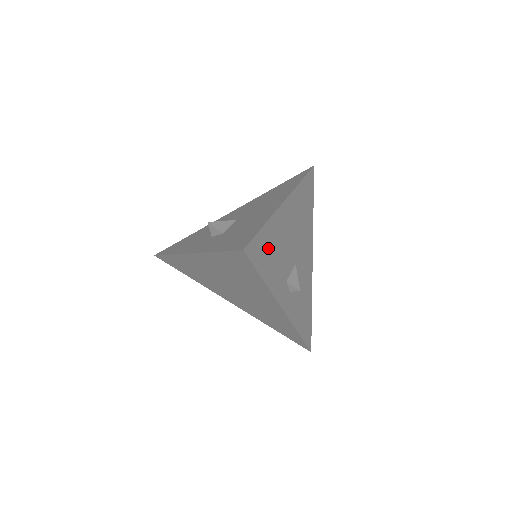
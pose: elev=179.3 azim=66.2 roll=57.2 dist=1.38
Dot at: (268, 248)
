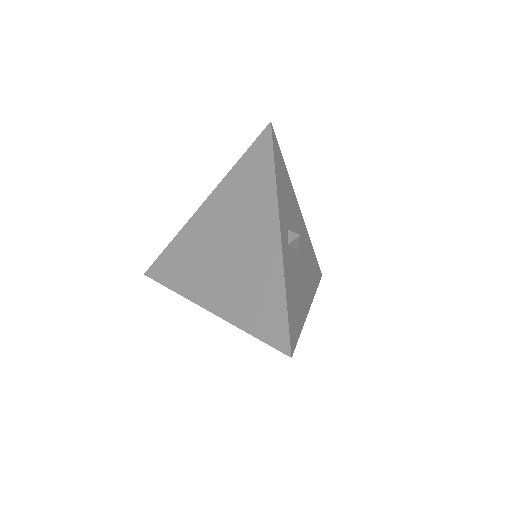
Dot at: (283, 175)
